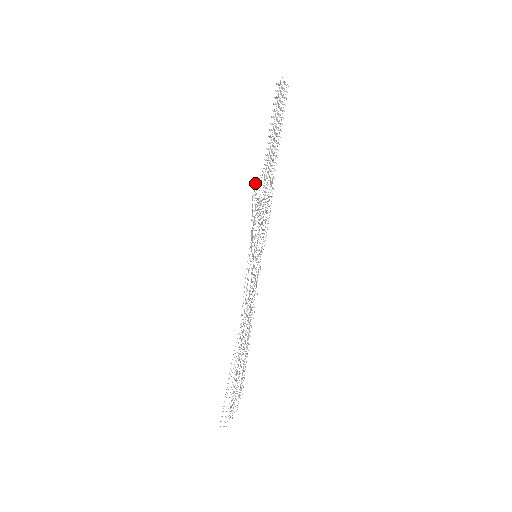
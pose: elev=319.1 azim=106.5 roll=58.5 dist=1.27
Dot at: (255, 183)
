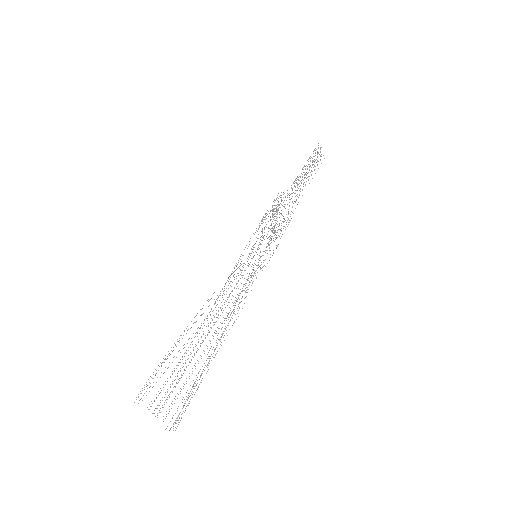
Dot at: (276, 199)
